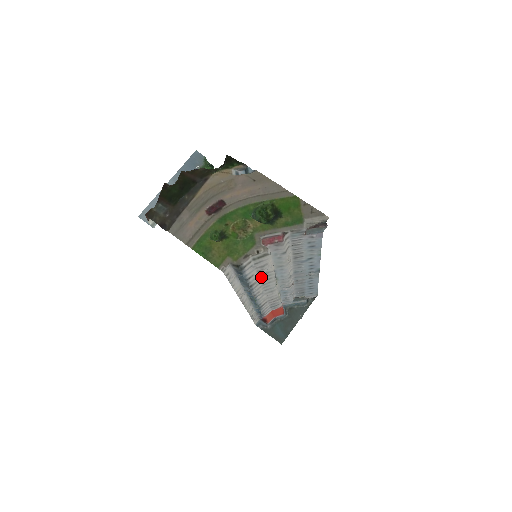
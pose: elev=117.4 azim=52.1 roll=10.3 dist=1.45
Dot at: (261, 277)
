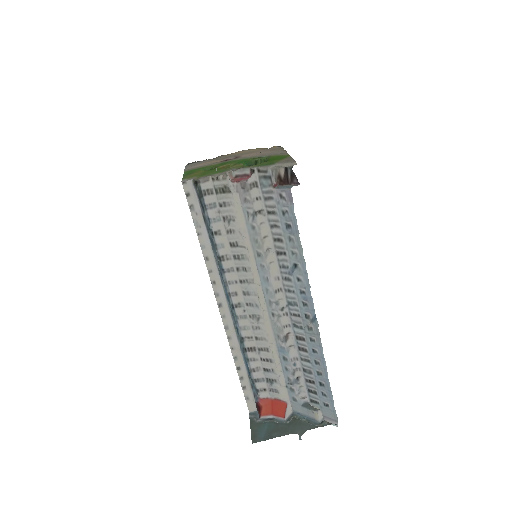
Dot at: (234, 254)
